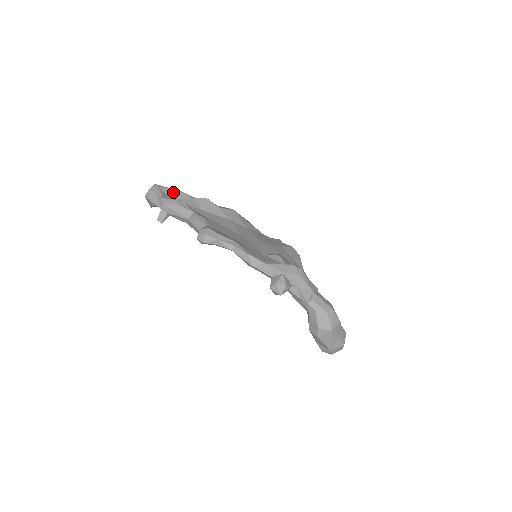
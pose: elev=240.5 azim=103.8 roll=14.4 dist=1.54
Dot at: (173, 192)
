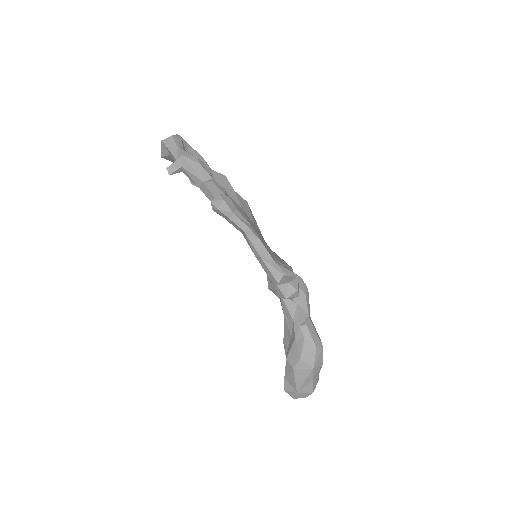
Dot at: (193, 152)
